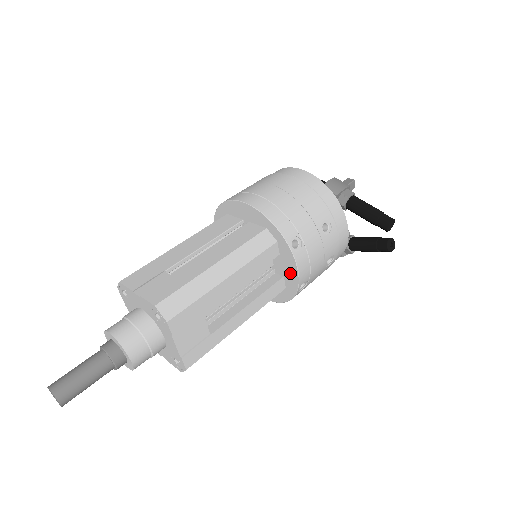
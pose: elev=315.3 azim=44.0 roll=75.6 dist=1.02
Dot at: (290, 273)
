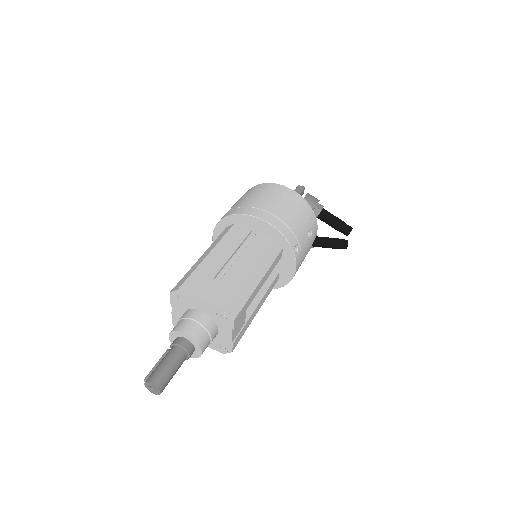
Dot at: (287, 270)
